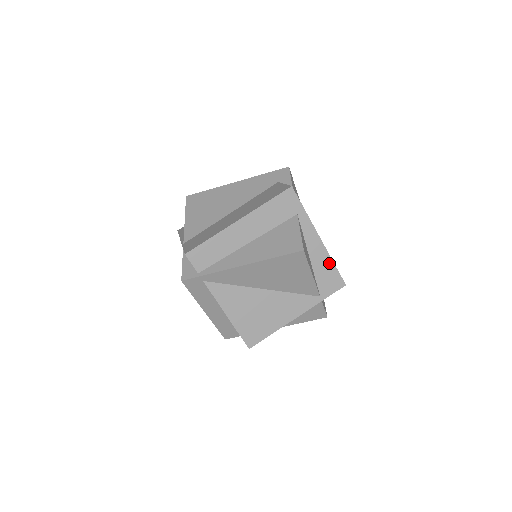
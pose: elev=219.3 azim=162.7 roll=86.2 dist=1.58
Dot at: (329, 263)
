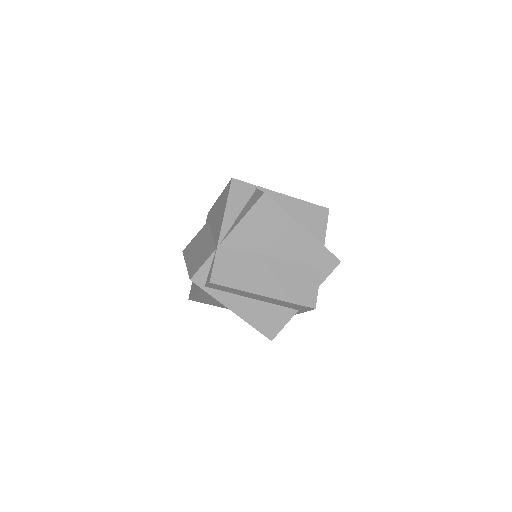
Dot at: occluded
